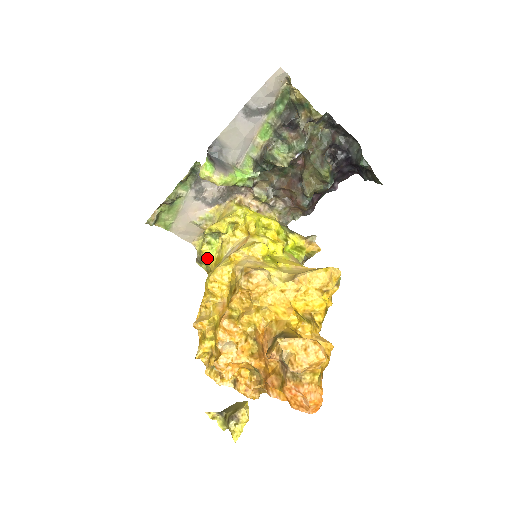
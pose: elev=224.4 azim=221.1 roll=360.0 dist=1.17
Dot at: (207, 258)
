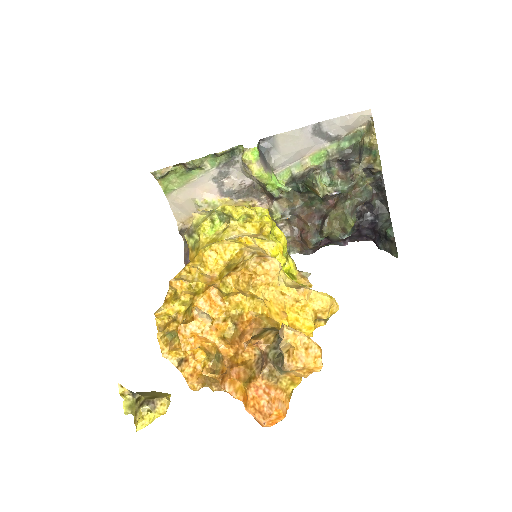
Dot at: (203, 234)
